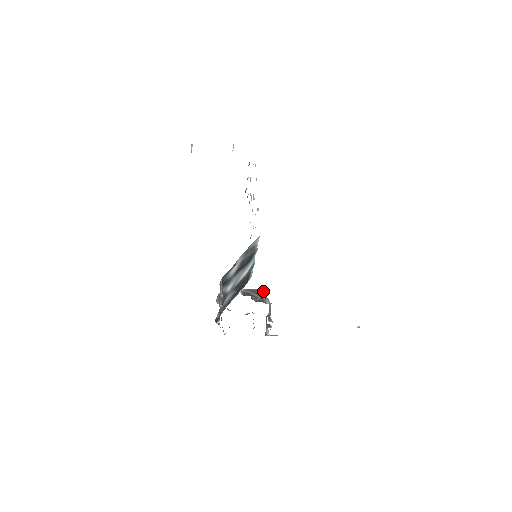
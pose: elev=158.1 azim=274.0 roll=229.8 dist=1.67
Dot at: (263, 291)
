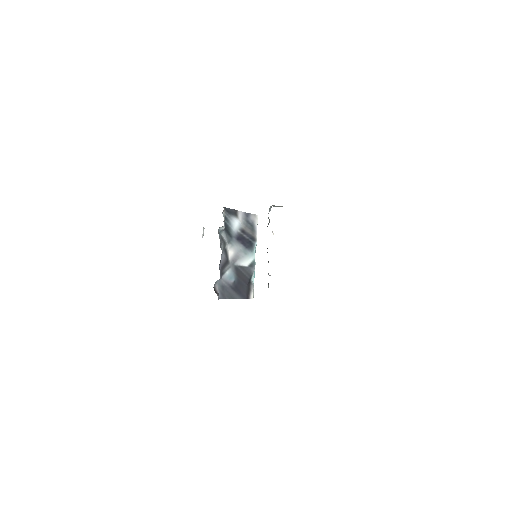
Dot at: occluded
